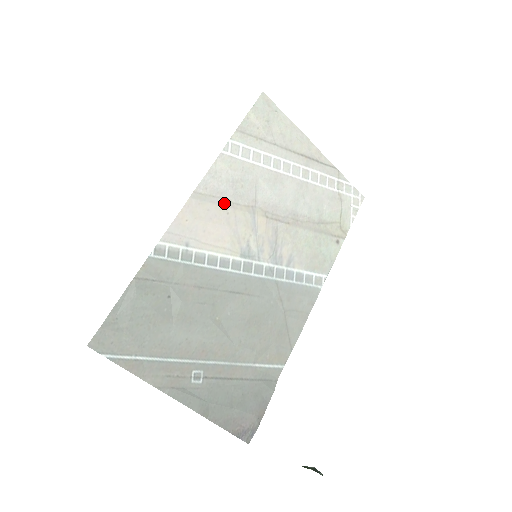
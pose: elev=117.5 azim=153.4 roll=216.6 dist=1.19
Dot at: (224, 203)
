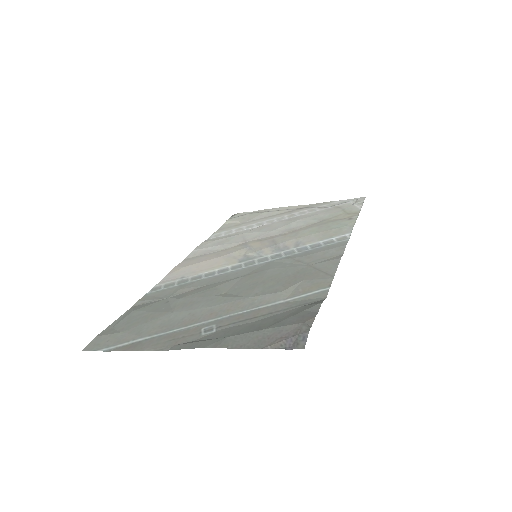
Dot at: (214, 253)
